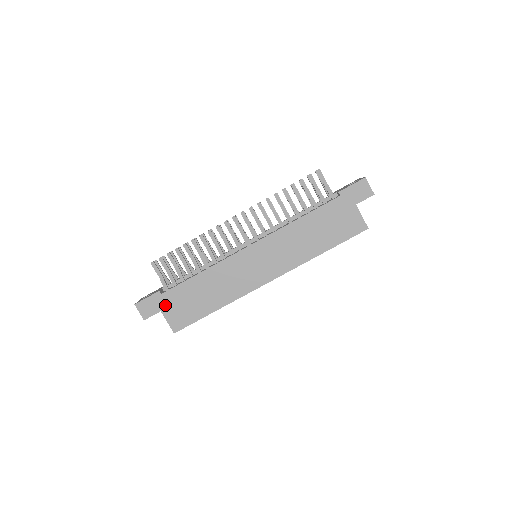
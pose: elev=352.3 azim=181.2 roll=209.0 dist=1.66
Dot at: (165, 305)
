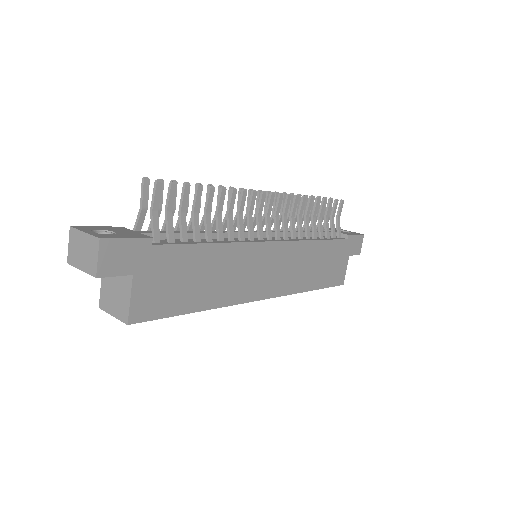
Dot at: (146, 267)
